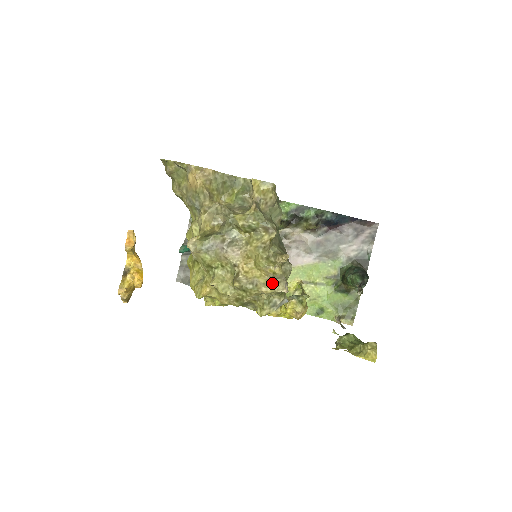
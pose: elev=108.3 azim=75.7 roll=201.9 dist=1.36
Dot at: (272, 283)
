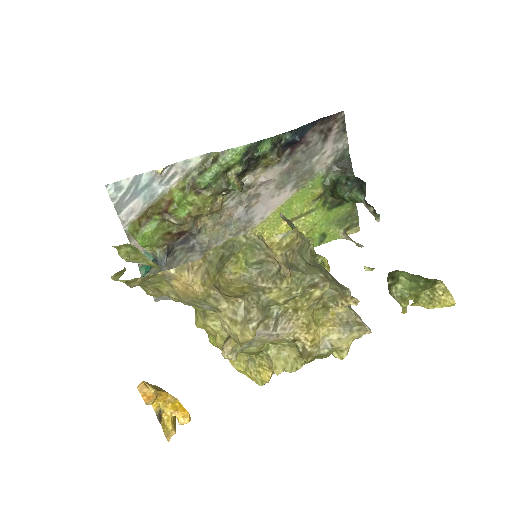
Dot at: (349, 333)
